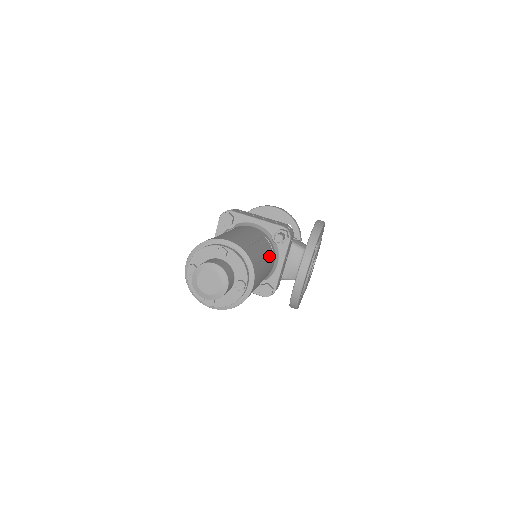
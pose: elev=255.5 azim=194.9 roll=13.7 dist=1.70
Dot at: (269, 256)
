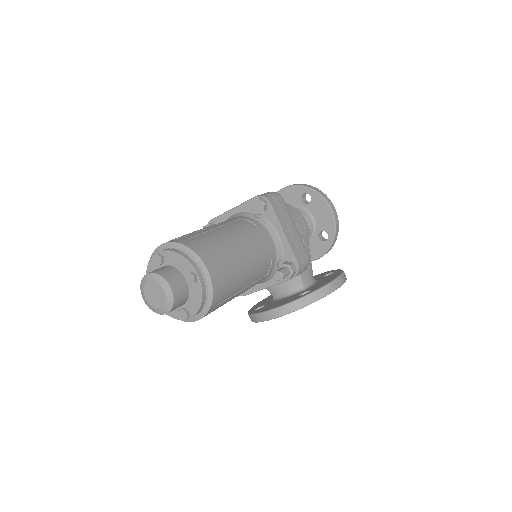
Dot at: (254, 283)
